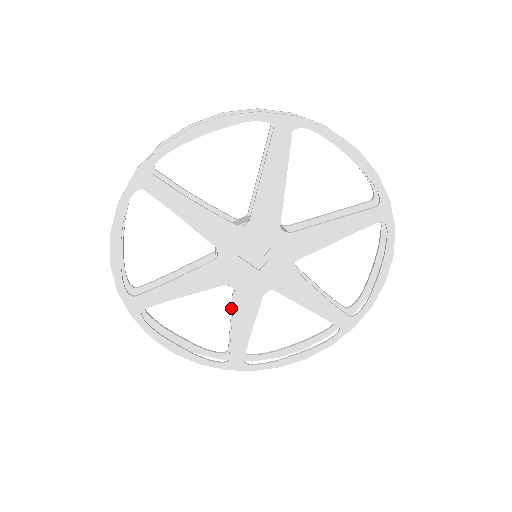
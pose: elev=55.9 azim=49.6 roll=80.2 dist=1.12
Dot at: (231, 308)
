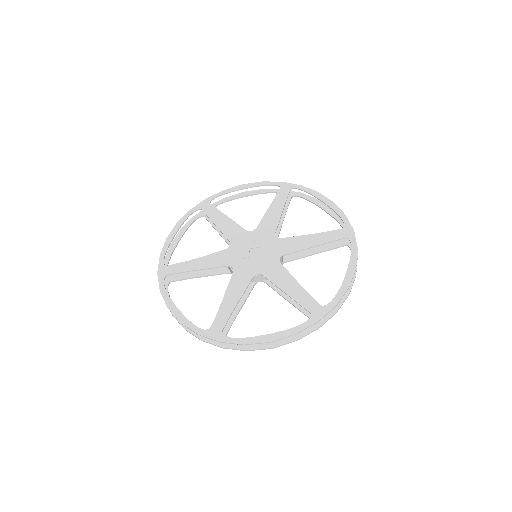
Dot at: (280, 295)
